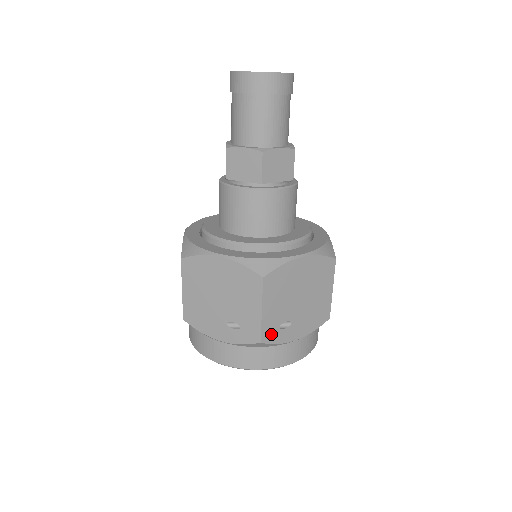
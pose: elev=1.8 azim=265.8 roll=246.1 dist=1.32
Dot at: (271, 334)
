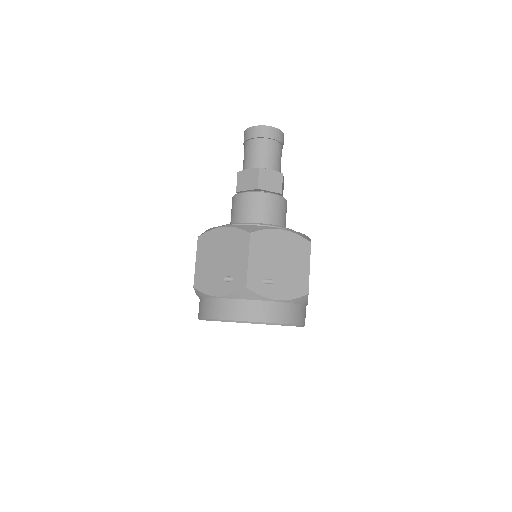
Dot at: (256, 284)
